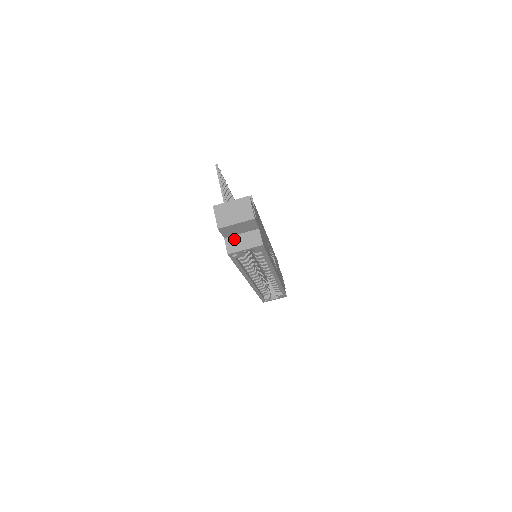
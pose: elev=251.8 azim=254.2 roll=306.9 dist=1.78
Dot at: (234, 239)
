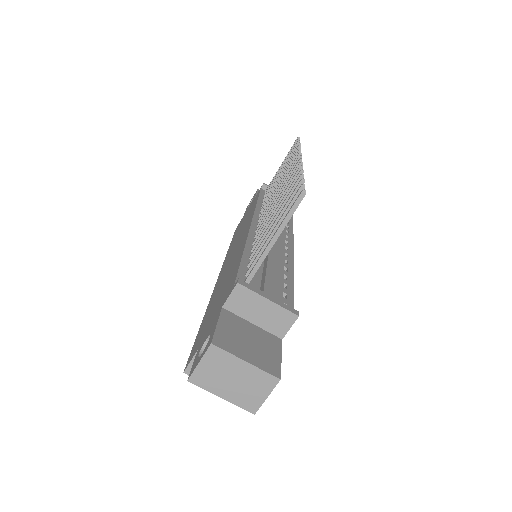
Dot at: occluded
